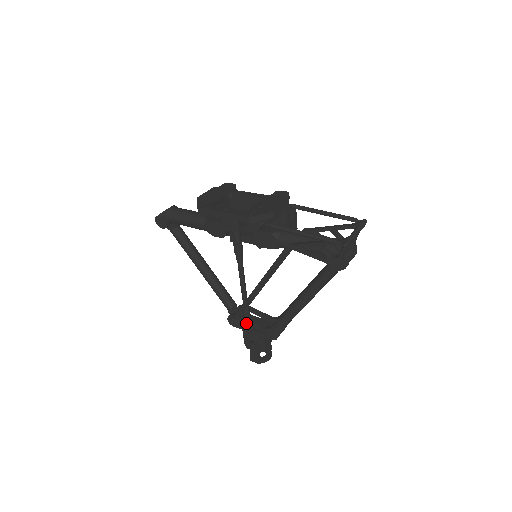
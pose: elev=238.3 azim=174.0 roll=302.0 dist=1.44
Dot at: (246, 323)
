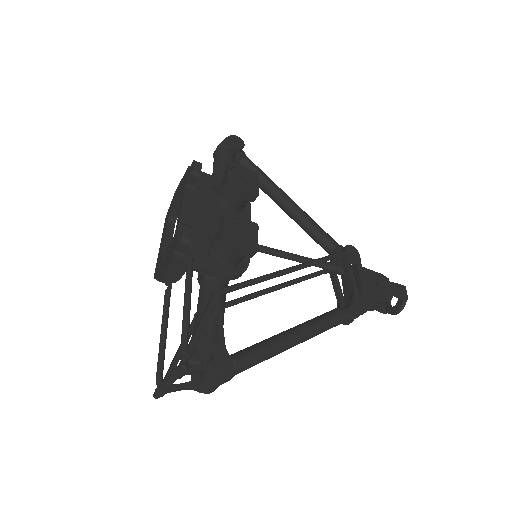
Dot at: occluded
